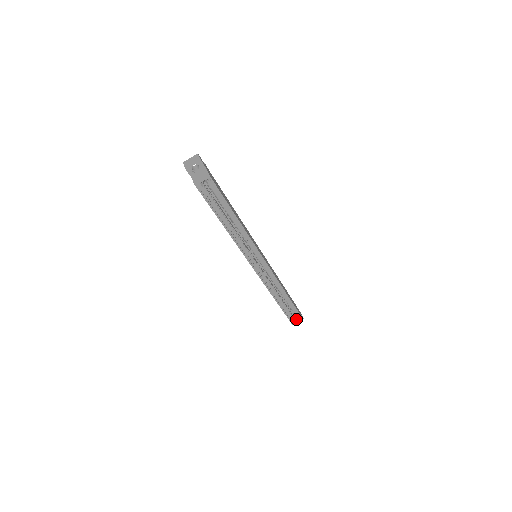
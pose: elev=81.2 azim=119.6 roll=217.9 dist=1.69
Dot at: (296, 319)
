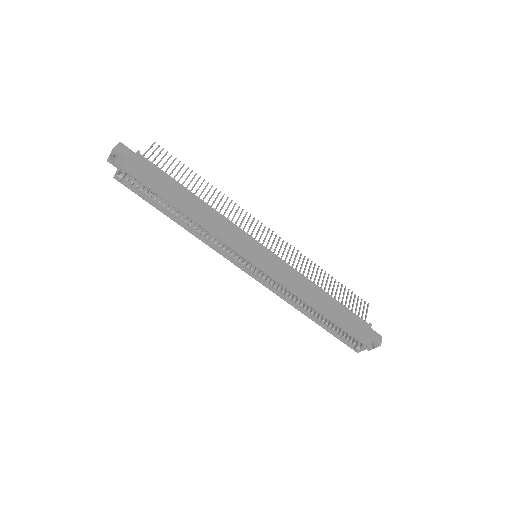
Dot at: occluded
